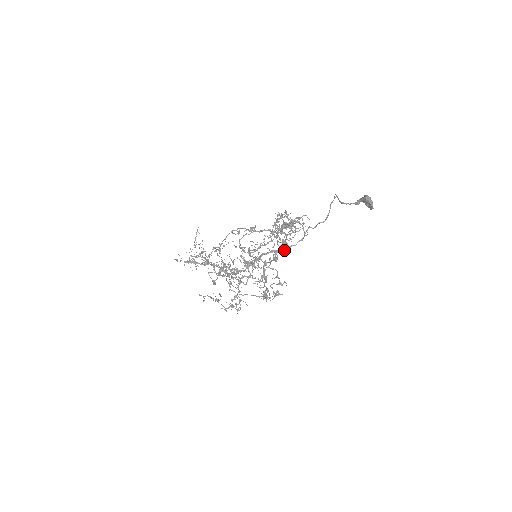
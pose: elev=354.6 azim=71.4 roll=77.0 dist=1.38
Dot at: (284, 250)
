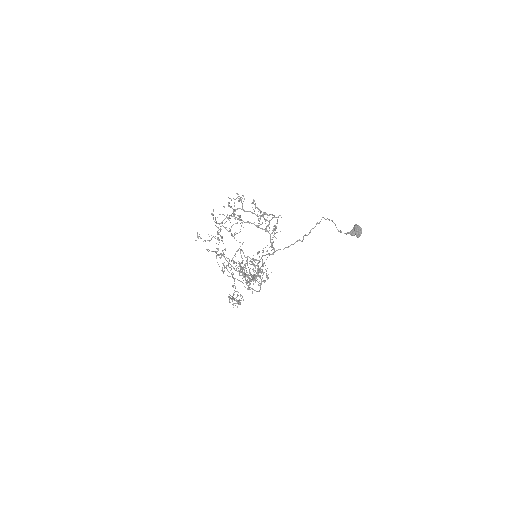
Dot at: (273, 253)
